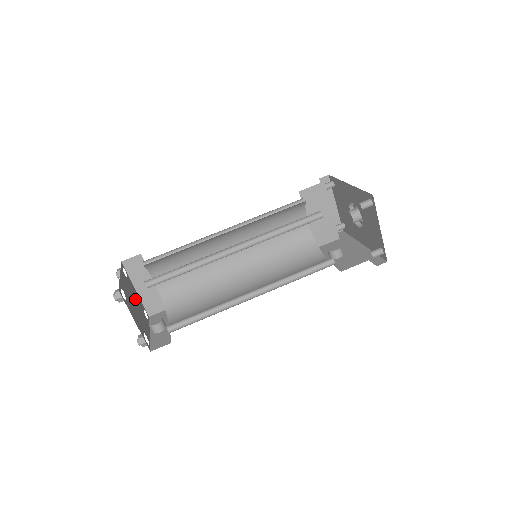
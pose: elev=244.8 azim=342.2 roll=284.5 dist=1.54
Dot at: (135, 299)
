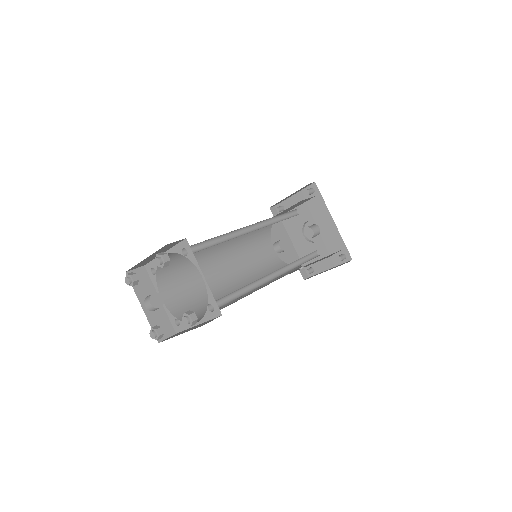
Dot at: occluded
